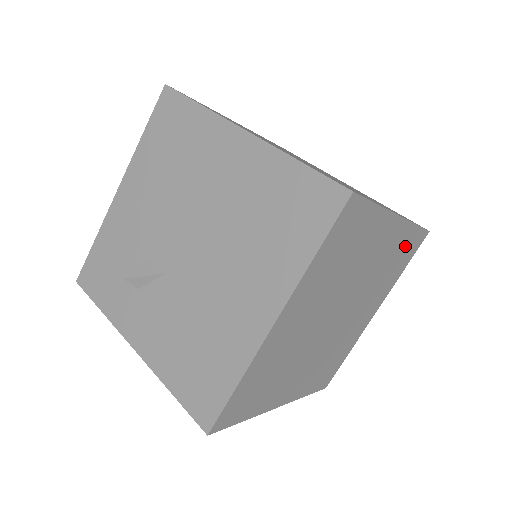
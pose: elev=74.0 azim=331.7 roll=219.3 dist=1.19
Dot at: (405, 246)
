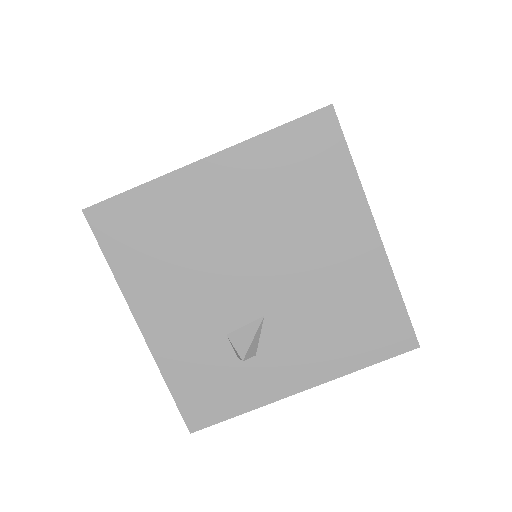
Dot at: occluded
